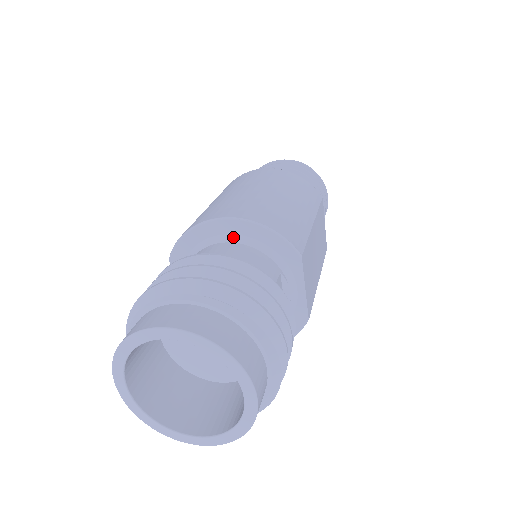
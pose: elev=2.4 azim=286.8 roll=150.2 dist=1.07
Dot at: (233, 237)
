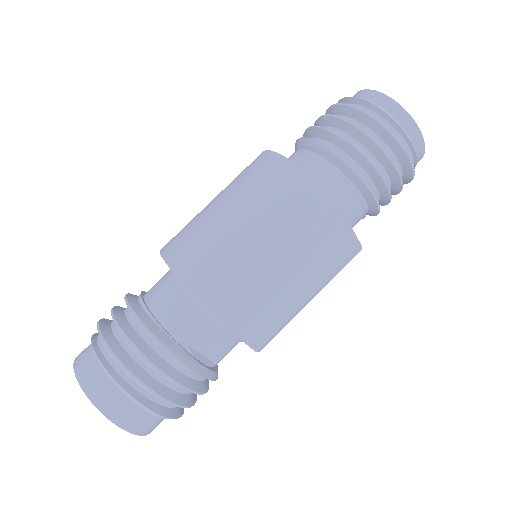
Dot at: occluded
